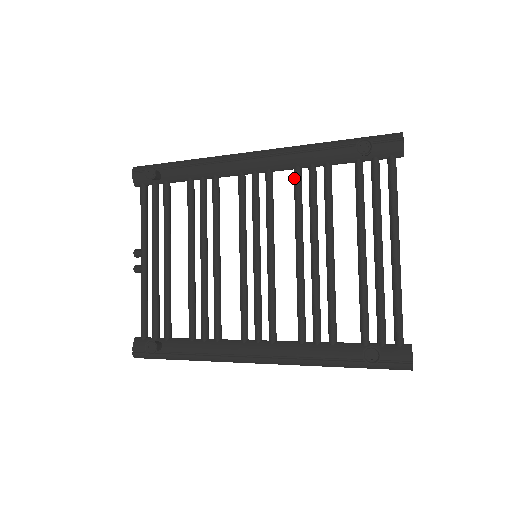
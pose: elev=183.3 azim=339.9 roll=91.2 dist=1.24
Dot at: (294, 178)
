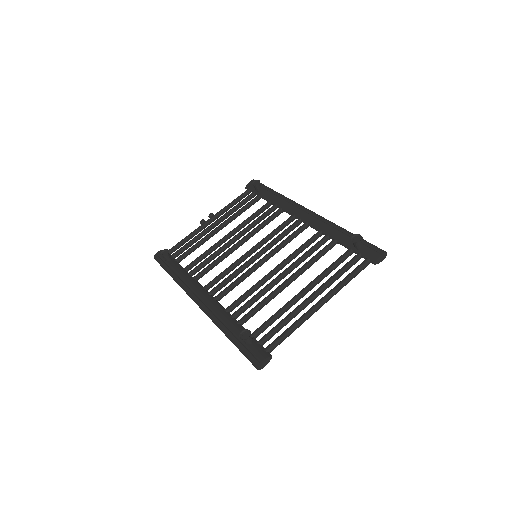
Dot at: (314, 235)
